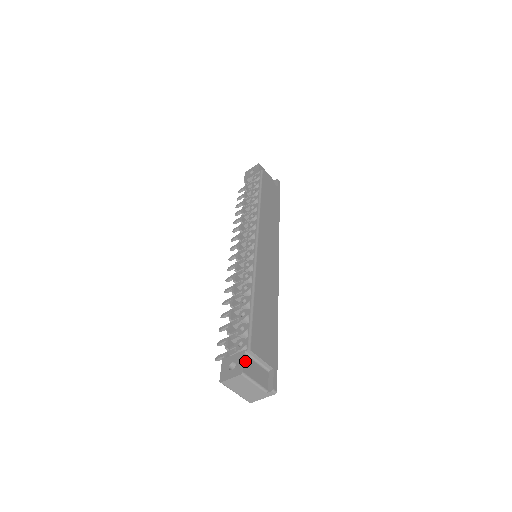
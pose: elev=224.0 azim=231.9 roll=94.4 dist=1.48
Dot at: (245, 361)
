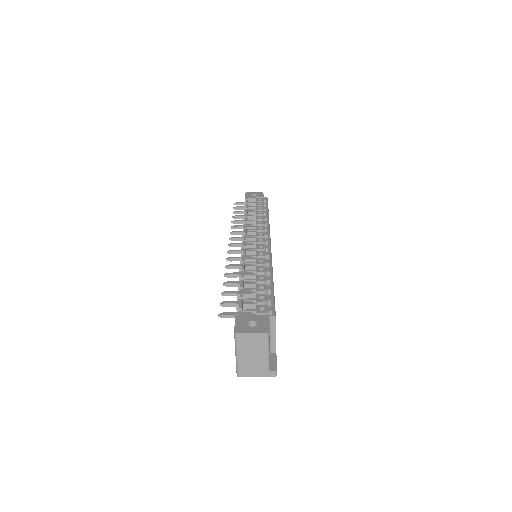
Dot at: occluded
